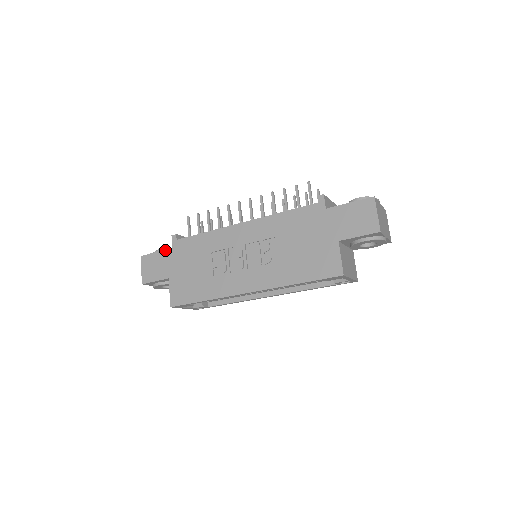
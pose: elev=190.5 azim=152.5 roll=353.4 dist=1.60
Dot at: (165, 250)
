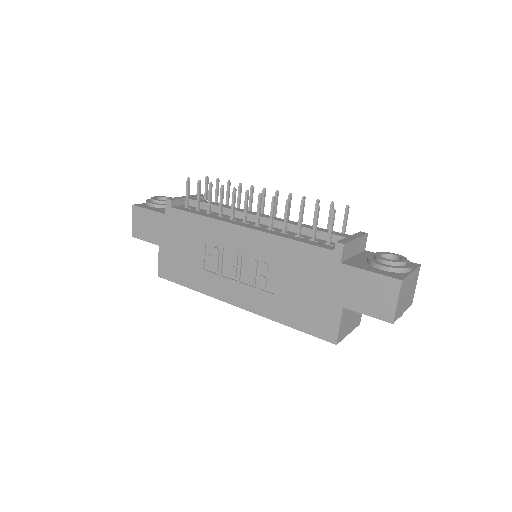
Dot at: (158, 212)
